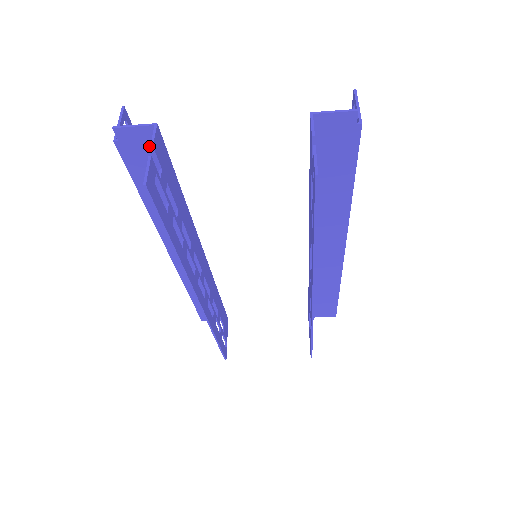
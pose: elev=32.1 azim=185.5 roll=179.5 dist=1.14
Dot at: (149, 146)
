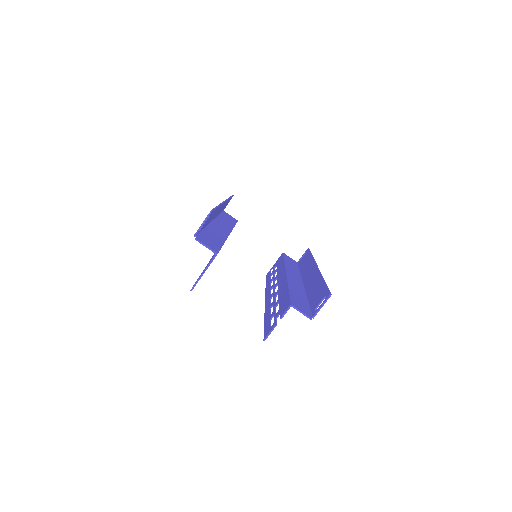
Dot at: (211, 246)
